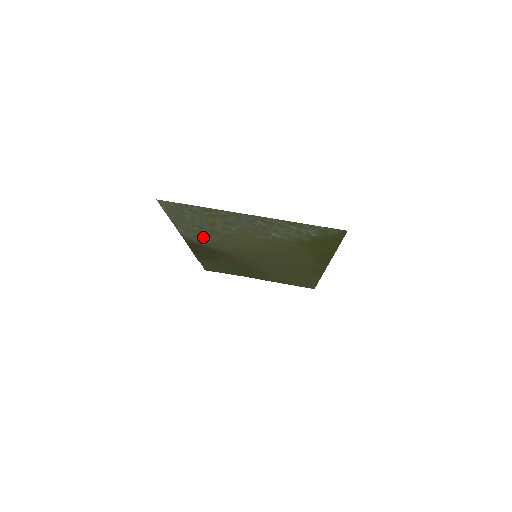
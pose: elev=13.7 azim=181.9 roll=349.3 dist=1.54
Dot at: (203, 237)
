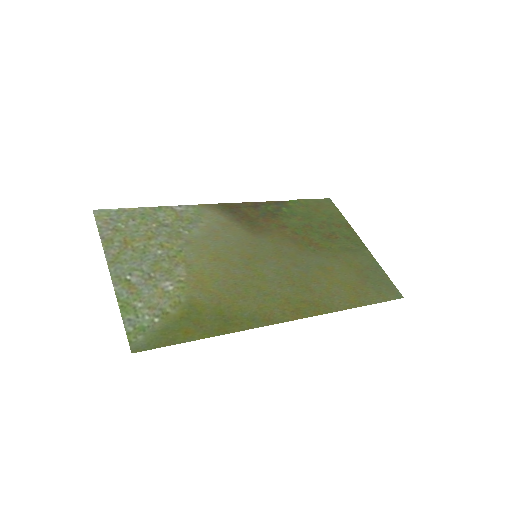
Dot at: (198, 221)
